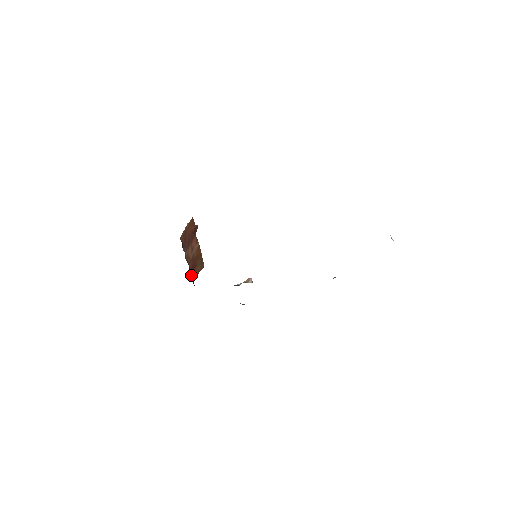
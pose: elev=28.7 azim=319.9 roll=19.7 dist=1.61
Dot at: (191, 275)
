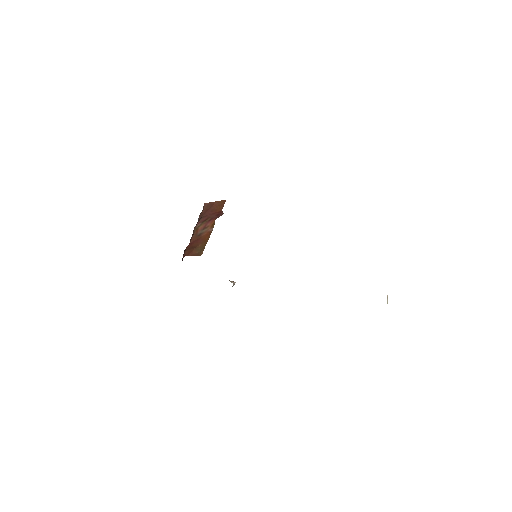
Dot at: (186, 250)
